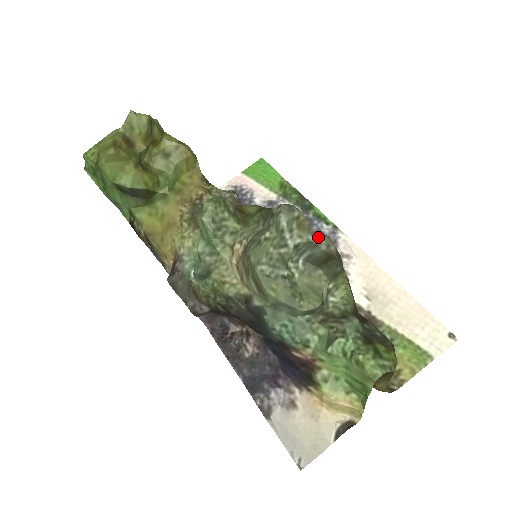
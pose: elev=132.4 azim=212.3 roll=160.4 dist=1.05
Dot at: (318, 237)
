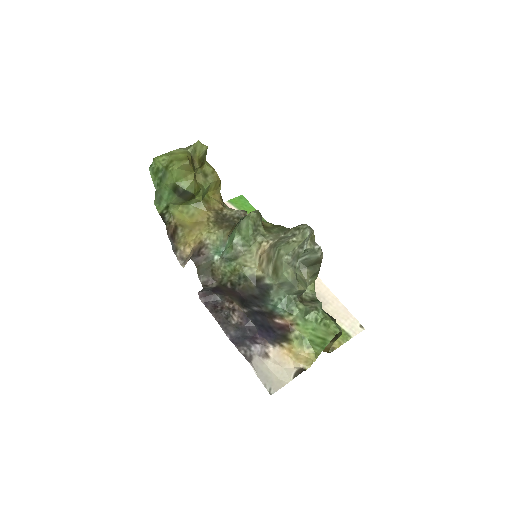
Dot at: (319, 248)
